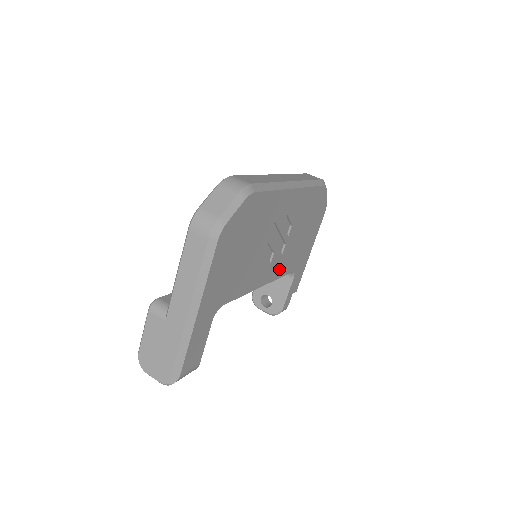
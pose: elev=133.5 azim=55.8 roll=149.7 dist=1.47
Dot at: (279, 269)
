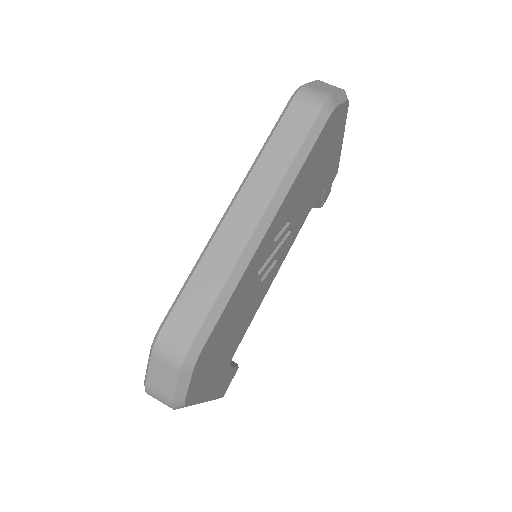
Dot at: (295, 232)
